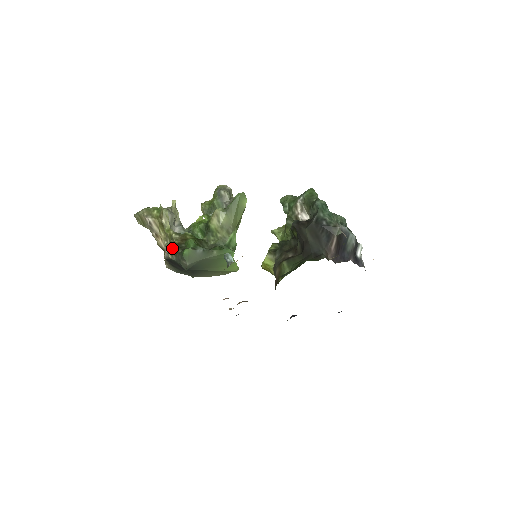
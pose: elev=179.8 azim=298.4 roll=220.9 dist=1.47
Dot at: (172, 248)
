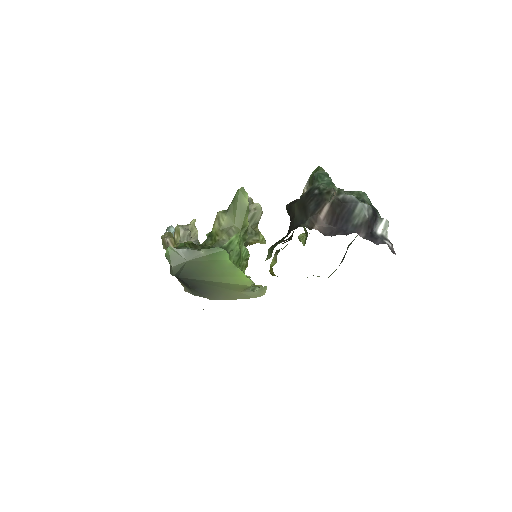
Dot at: occluded
